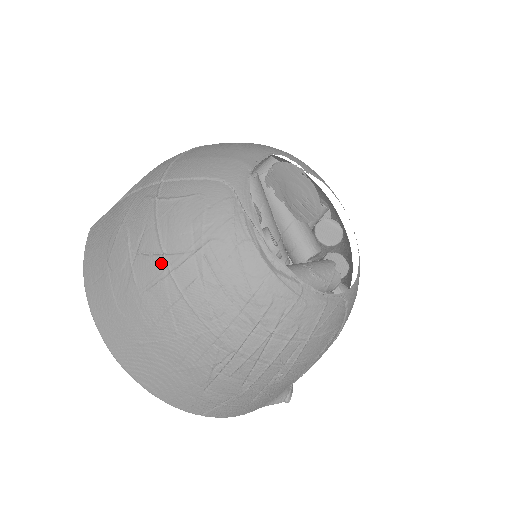
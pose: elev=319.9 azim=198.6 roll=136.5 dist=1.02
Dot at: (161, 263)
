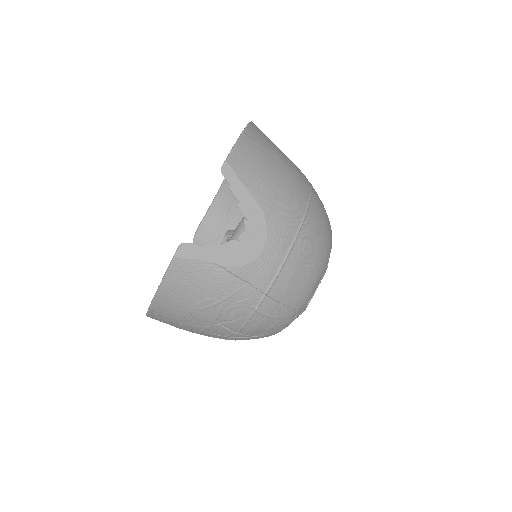
Dot at: (231, 334)
